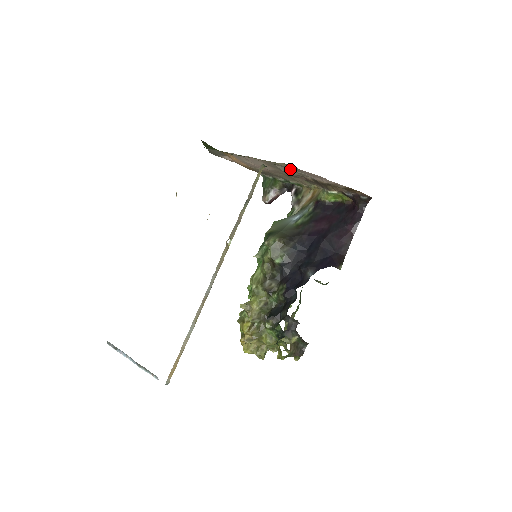
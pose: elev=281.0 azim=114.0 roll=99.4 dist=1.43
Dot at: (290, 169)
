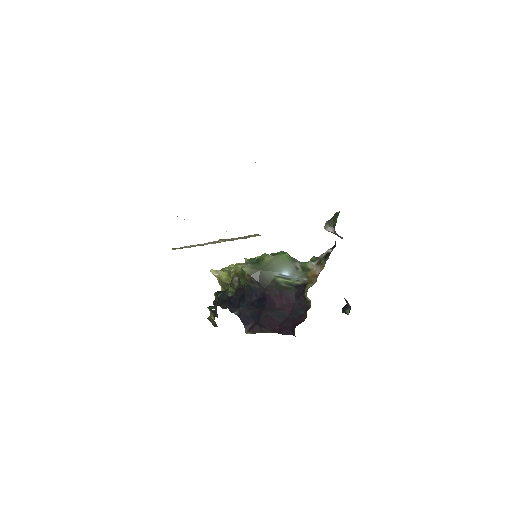
Dot at: occluded
